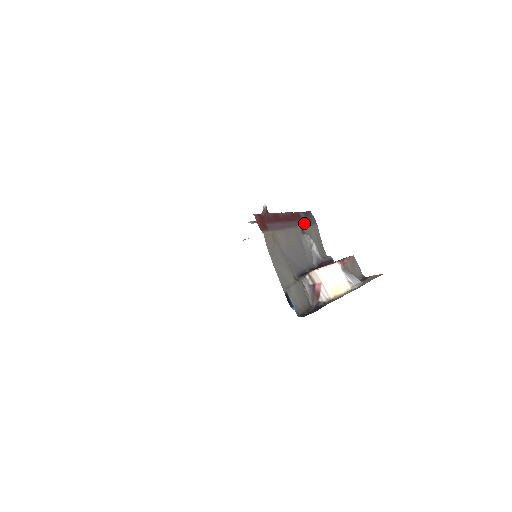
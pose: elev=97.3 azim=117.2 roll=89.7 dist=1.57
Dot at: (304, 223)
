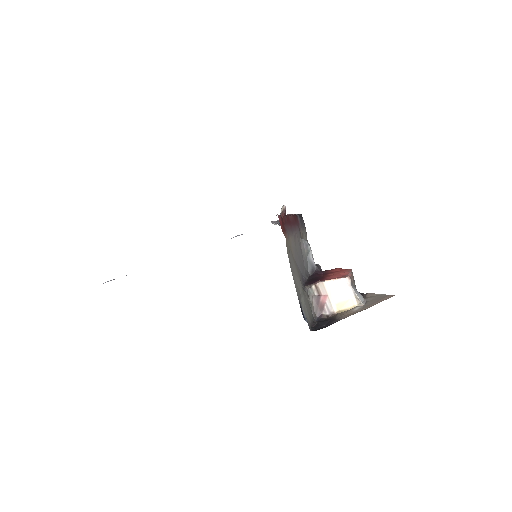
Dot at: (300, 227)
